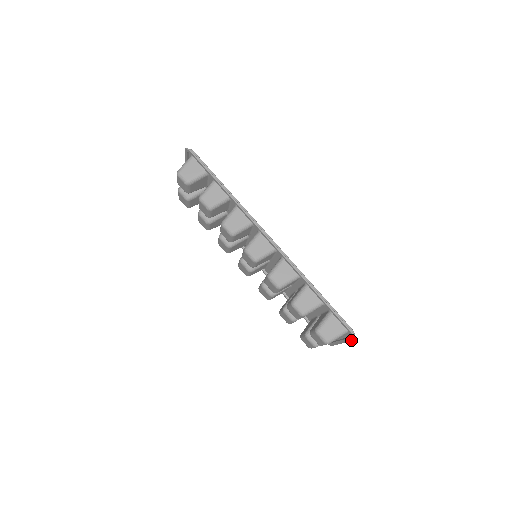
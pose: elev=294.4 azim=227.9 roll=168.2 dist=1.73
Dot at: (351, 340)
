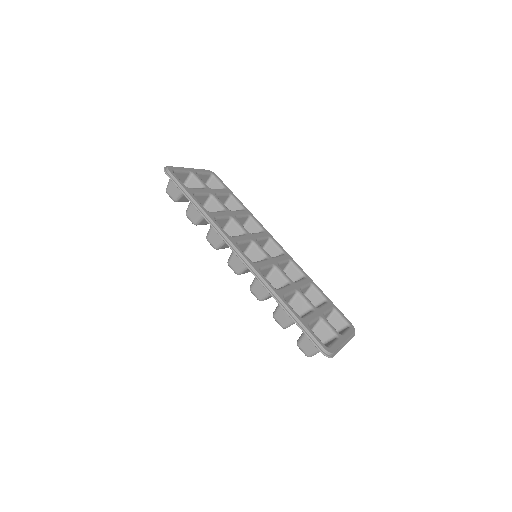
Dot at: (333, 355)
